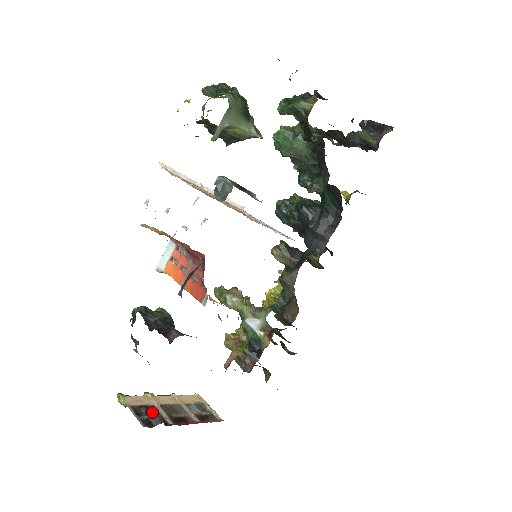
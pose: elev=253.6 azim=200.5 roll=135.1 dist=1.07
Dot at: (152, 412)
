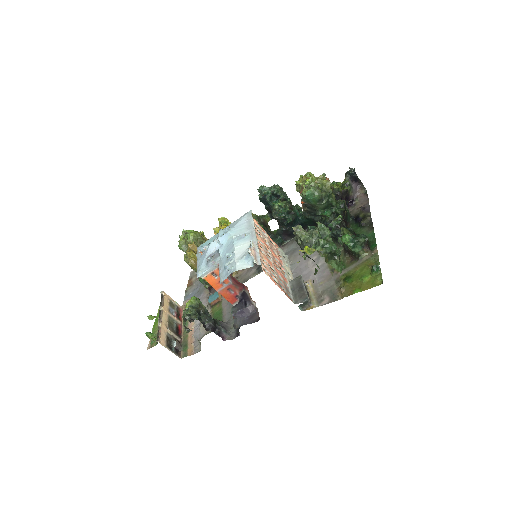
Dot at: (171, 339)
